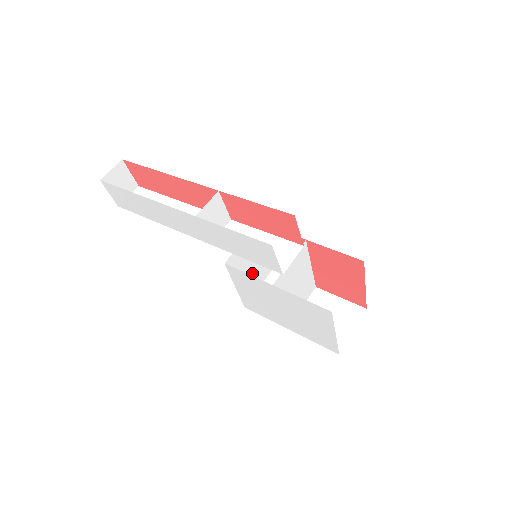
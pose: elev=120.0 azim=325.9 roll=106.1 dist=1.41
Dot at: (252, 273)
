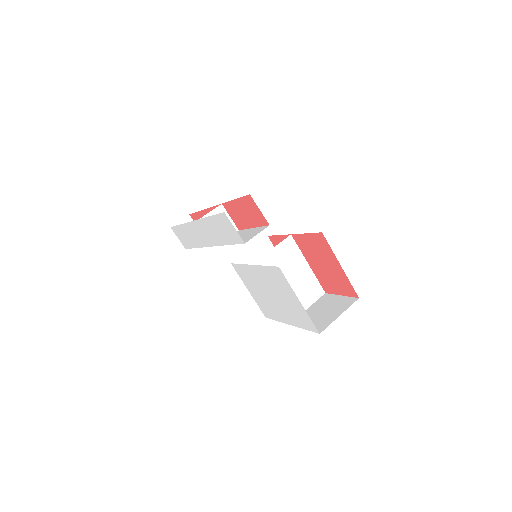
Dot at: occluded
